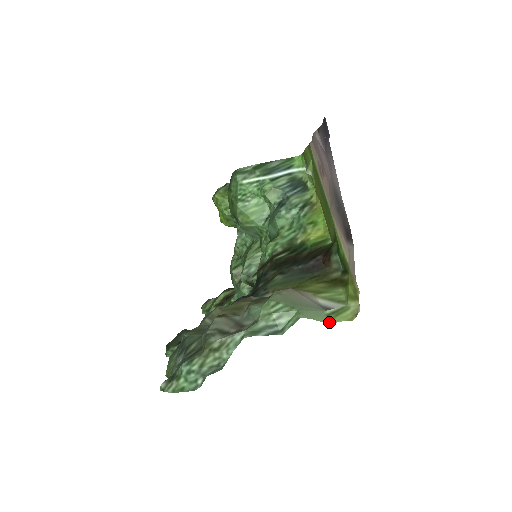
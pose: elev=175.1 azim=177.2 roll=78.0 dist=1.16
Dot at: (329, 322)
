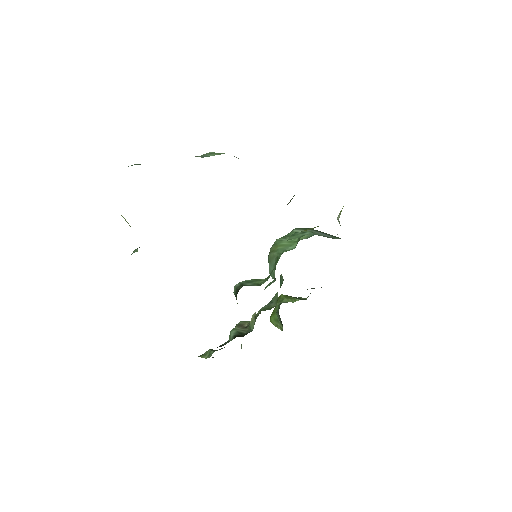
Dot at: occluded
